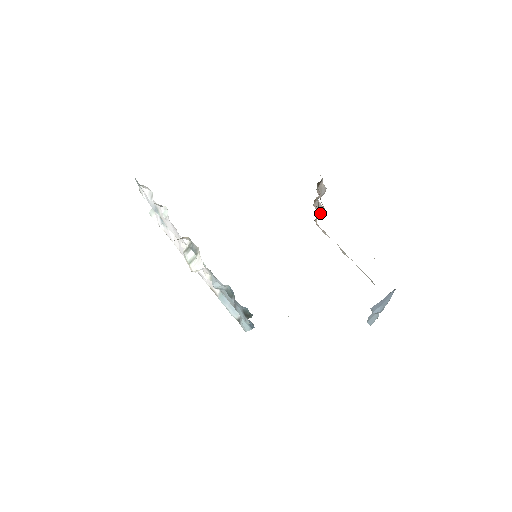
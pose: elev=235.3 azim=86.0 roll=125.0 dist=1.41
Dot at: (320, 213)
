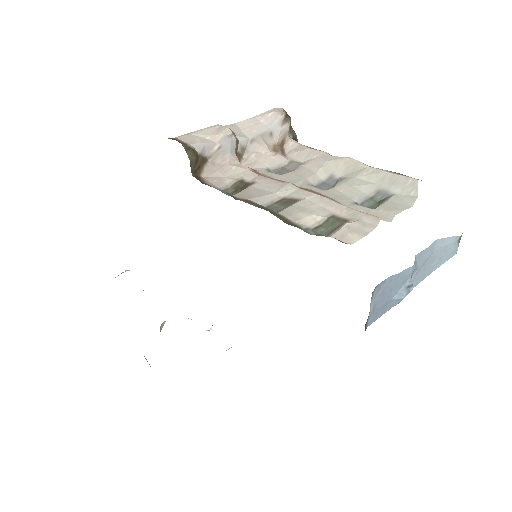
Dot at: (283, 128)
